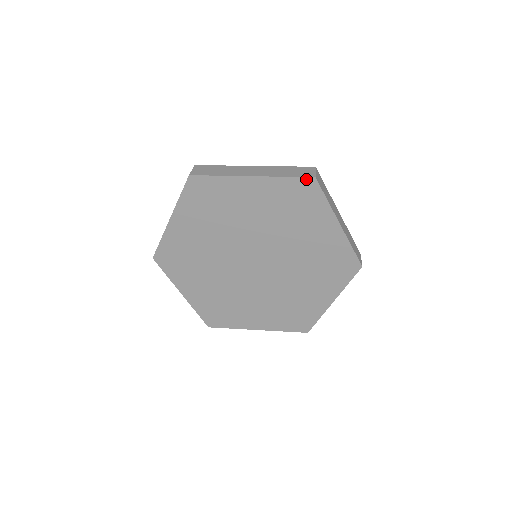
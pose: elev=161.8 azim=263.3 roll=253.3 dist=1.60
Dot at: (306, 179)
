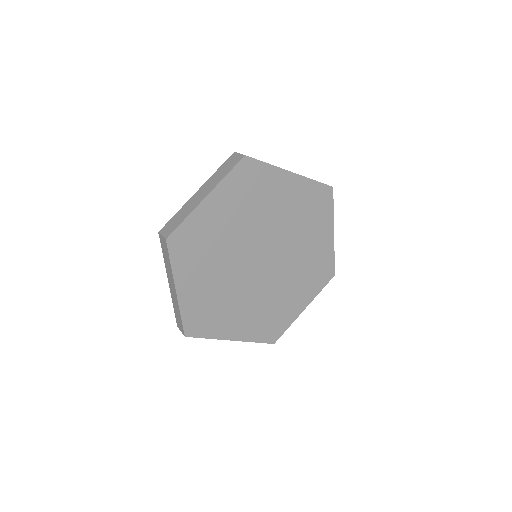
Dot at: (327, 187)
